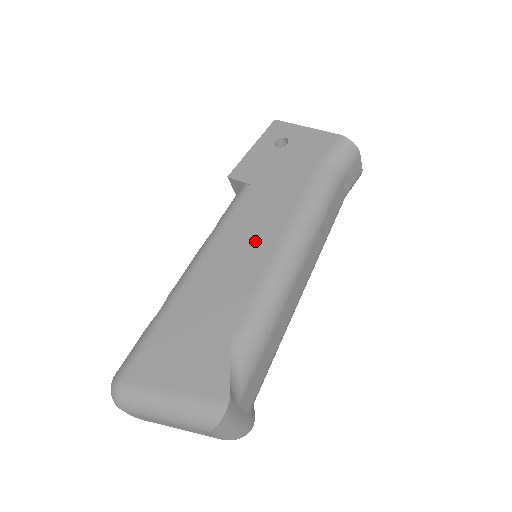
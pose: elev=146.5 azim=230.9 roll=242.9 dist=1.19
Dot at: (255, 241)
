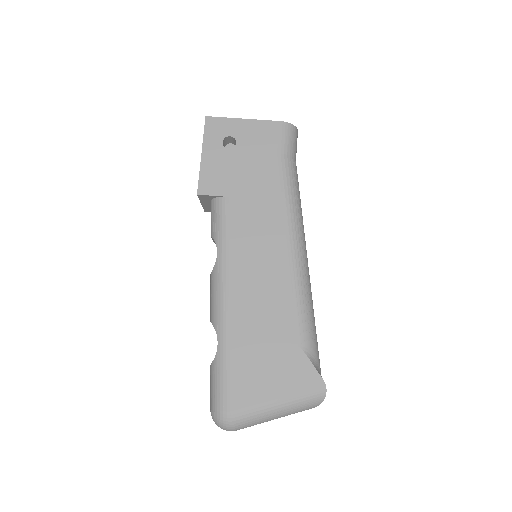
Dot at: (266, 251)
